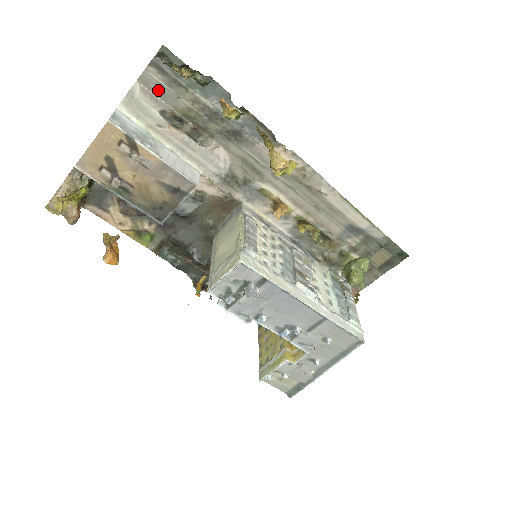
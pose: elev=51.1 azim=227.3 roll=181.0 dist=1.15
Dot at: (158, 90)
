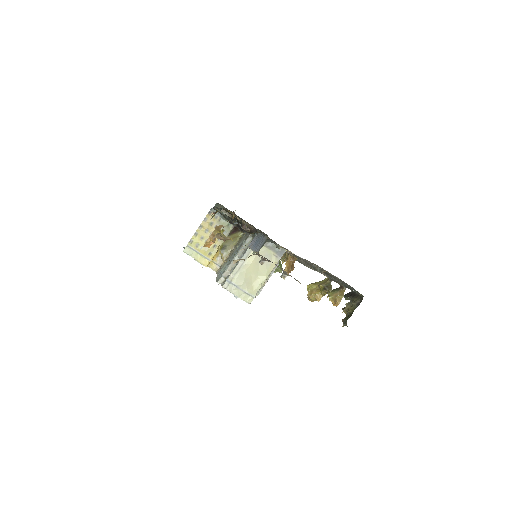
Dot at: (337, 278)
